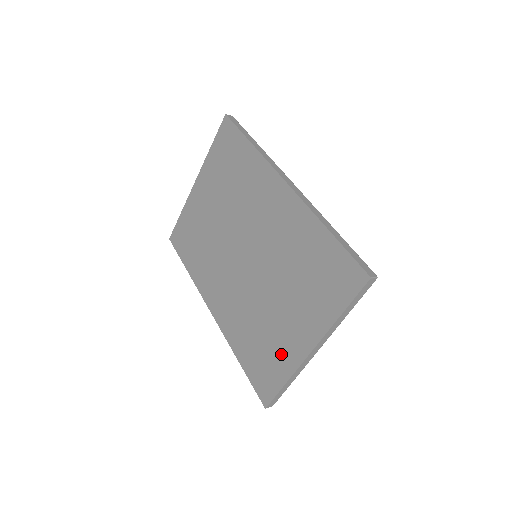
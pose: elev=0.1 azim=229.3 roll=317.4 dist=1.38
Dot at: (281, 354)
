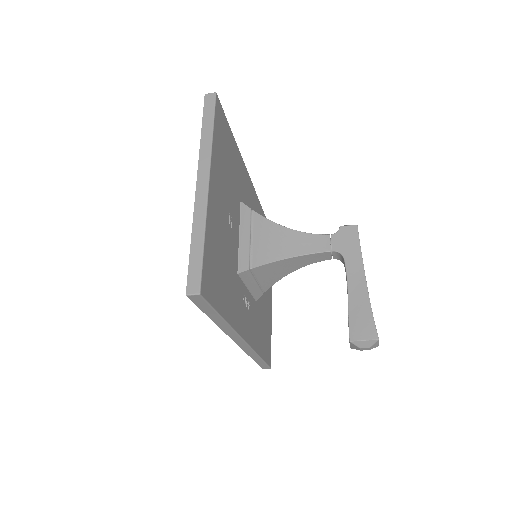
Dot at: occluded
